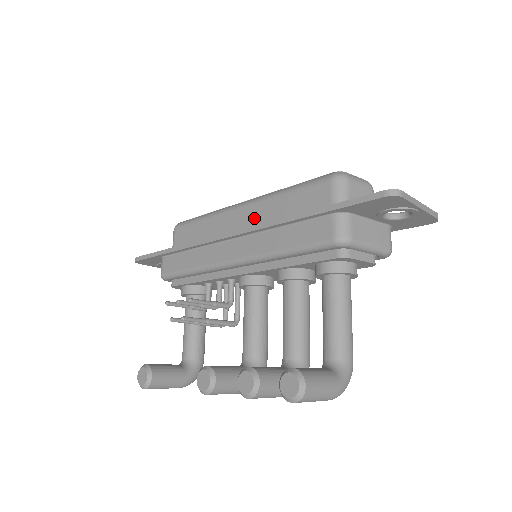
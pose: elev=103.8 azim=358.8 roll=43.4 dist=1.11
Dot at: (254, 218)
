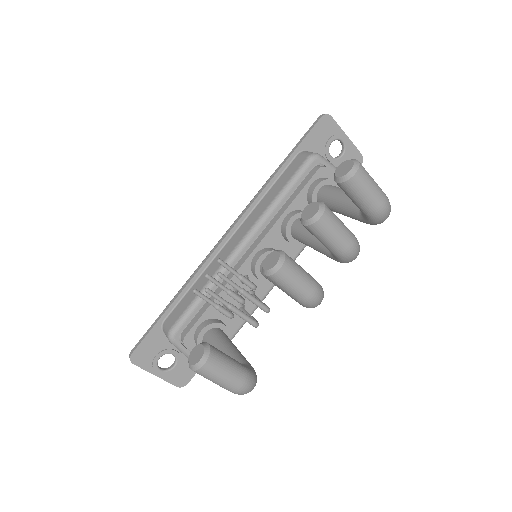
Dot at: occluded
